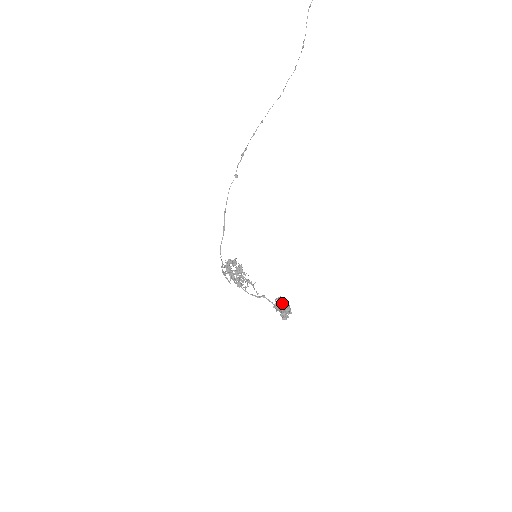
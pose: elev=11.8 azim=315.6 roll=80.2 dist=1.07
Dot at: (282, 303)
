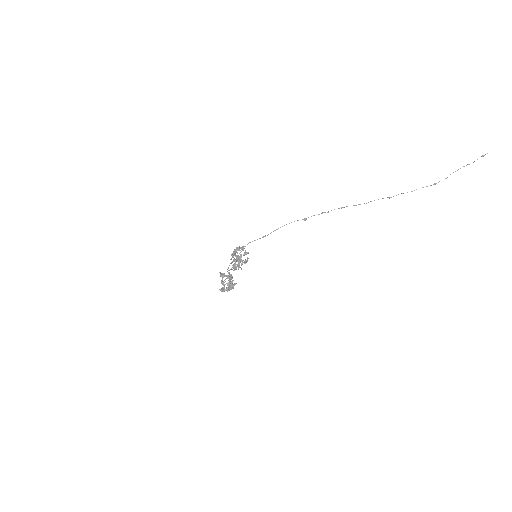
Dot at: (226, 275)
